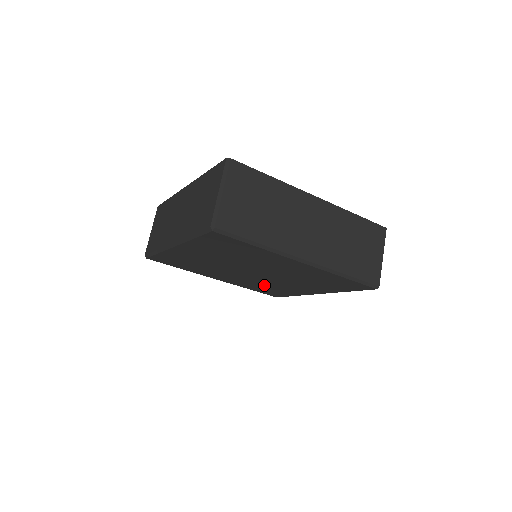
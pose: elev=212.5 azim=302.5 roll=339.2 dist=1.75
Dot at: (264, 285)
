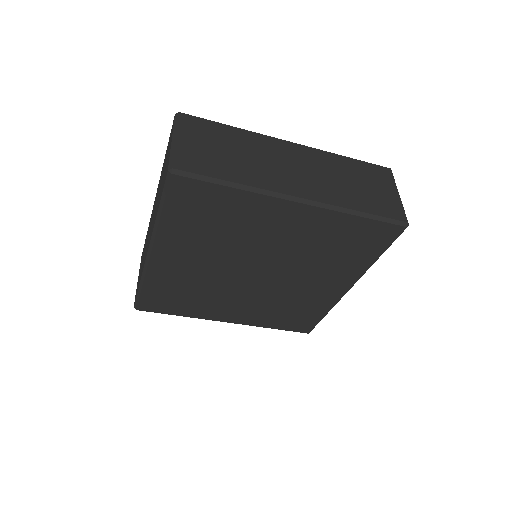
Dot at: (282, 304)
